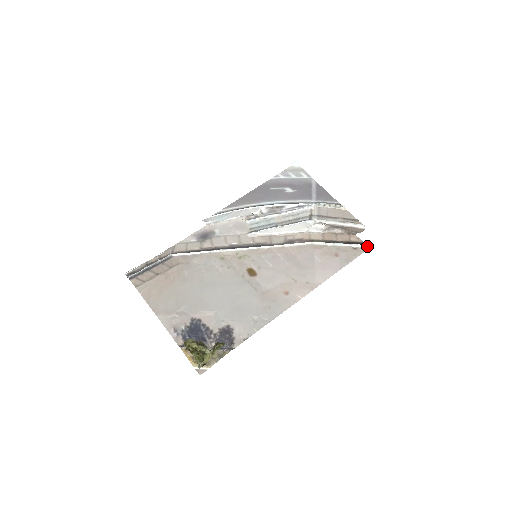
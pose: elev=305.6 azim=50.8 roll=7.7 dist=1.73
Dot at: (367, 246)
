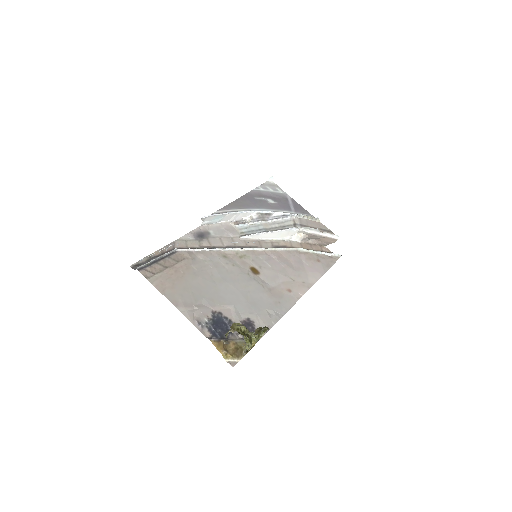
Dot at: (339, 255)
